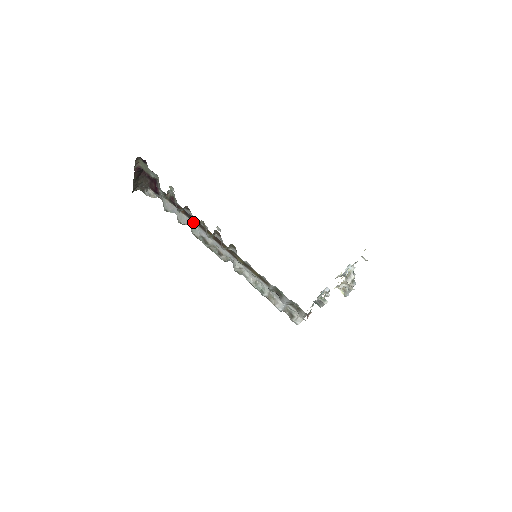
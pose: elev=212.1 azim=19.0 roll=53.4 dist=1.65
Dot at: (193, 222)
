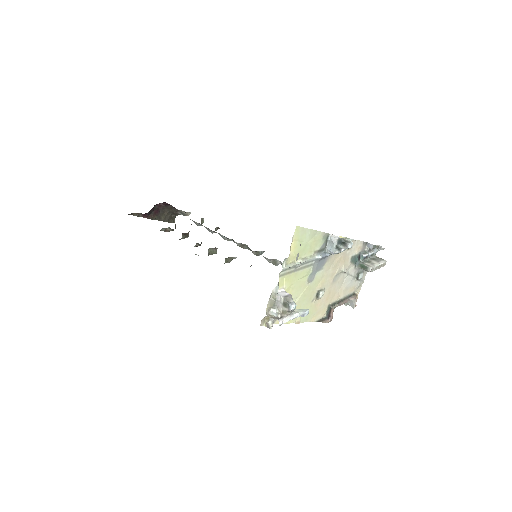
Dot at: occluded
